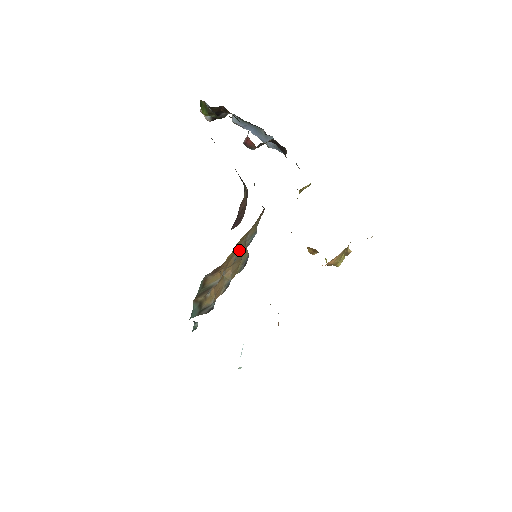
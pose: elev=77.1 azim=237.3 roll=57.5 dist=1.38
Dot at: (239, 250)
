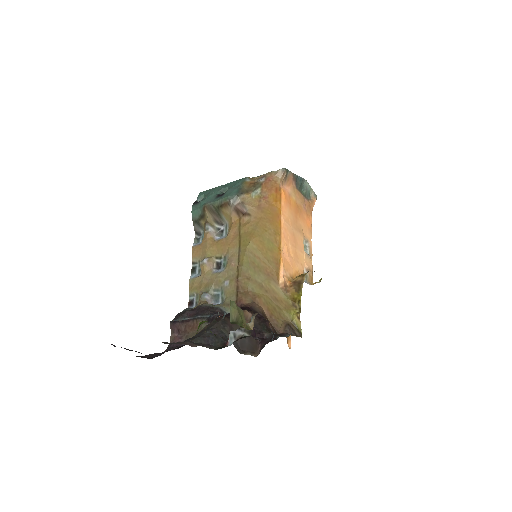
Dot at: (218, 275)
